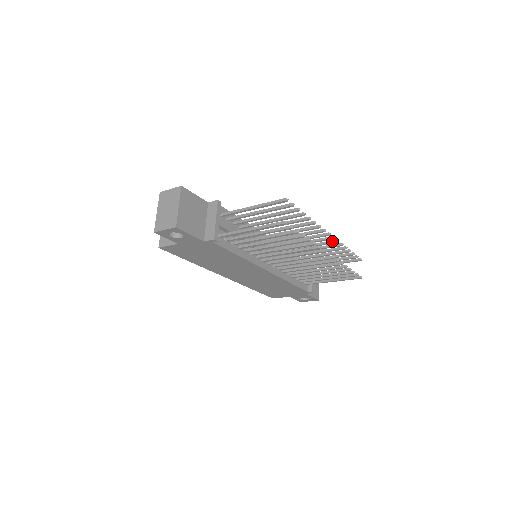
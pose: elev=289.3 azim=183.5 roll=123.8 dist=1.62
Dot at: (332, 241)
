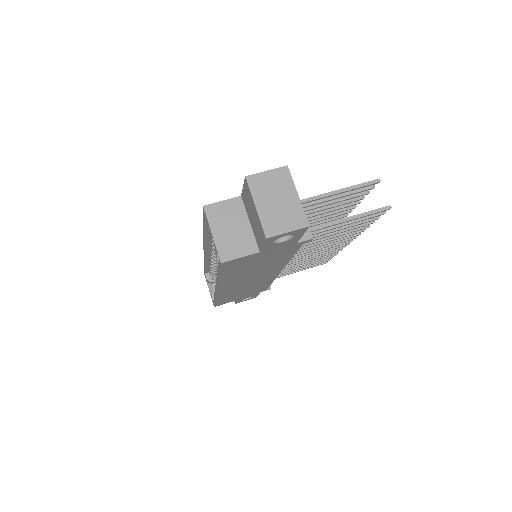
Dot at: occluded
